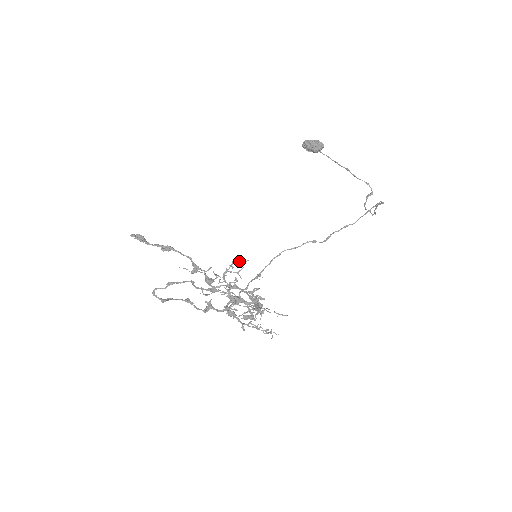
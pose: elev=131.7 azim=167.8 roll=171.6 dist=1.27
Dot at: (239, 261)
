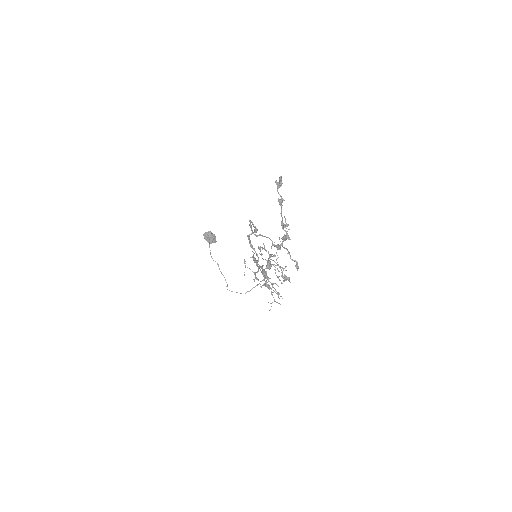
Dot at: occluded
